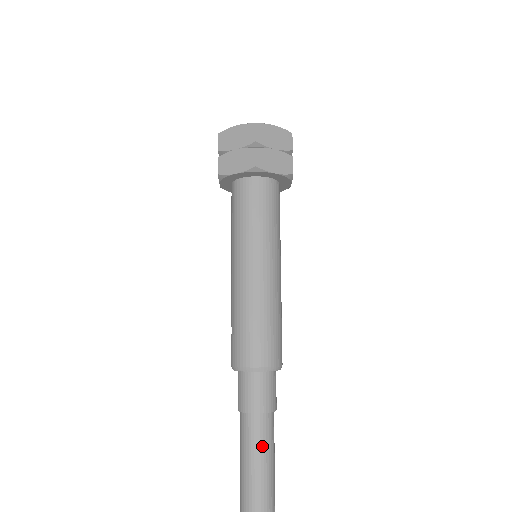
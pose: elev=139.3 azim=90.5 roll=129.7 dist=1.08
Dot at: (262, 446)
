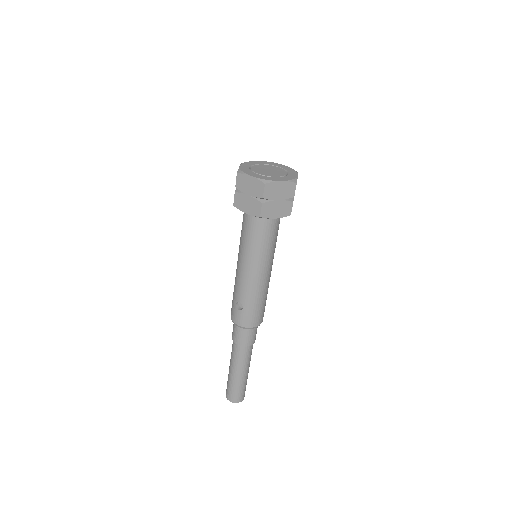
Dot at: occluded
